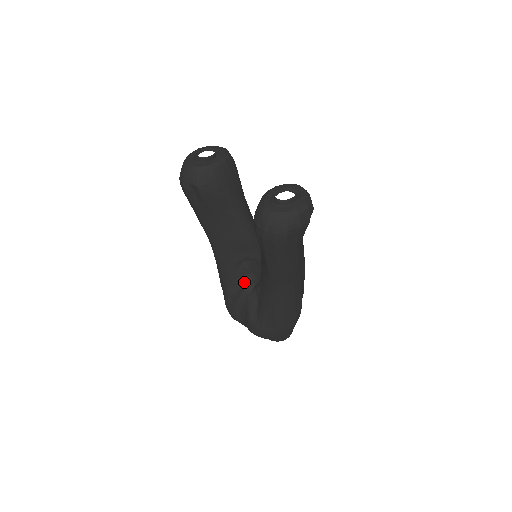
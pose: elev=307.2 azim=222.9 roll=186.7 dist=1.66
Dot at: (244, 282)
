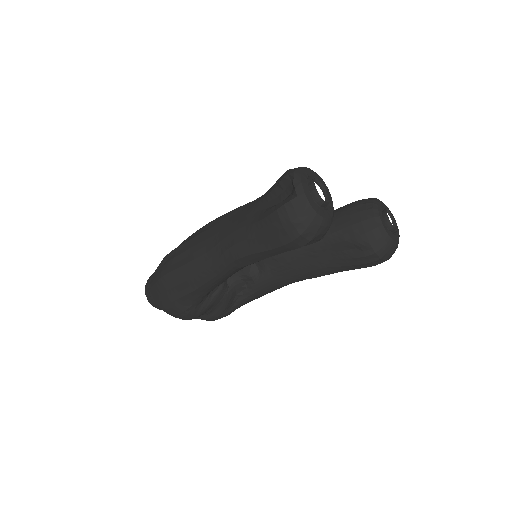
Dot at: occluded
